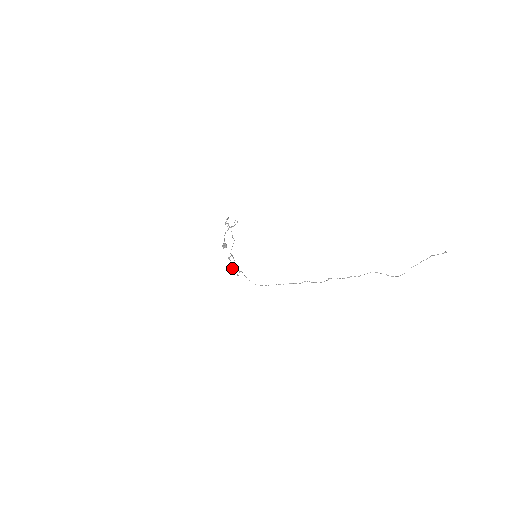
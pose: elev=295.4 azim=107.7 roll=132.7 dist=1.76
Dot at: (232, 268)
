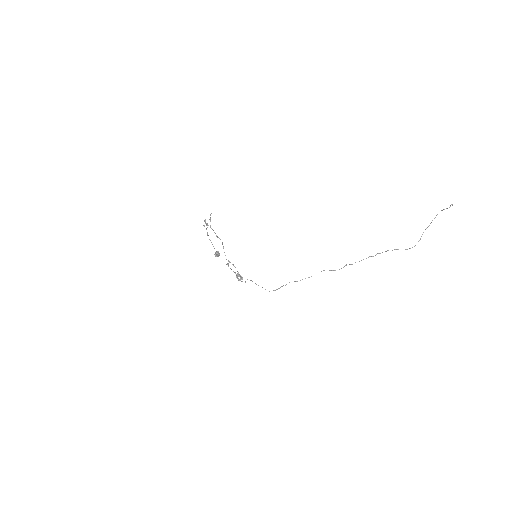
Dot at: (237, 277)
